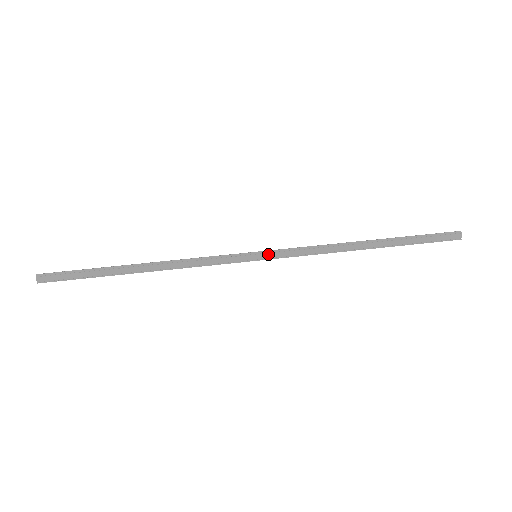
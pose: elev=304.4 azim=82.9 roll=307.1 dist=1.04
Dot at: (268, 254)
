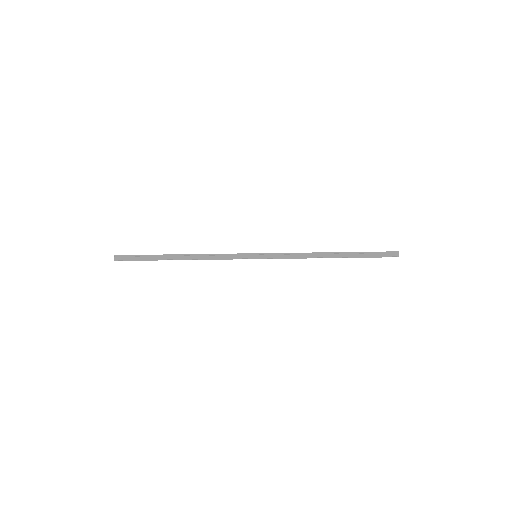
Dot at: (264, 255)
